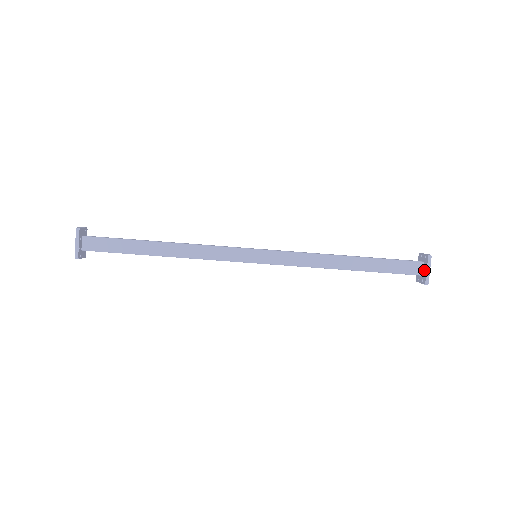
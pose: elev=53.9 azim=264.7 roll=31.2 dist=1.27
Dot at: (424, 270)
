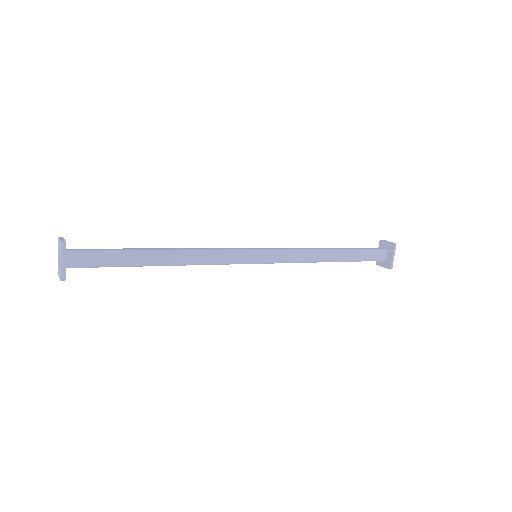
Dot at: (388, 256)
